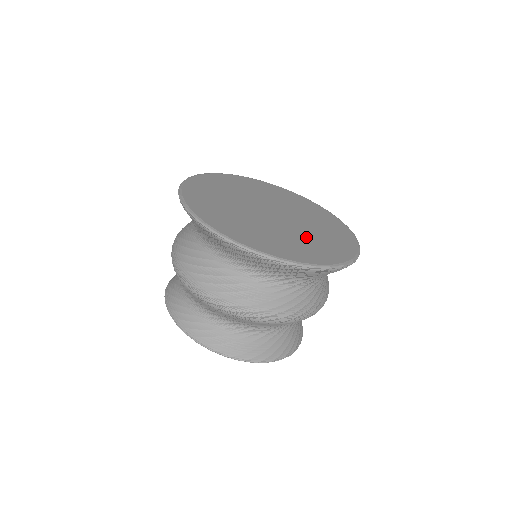
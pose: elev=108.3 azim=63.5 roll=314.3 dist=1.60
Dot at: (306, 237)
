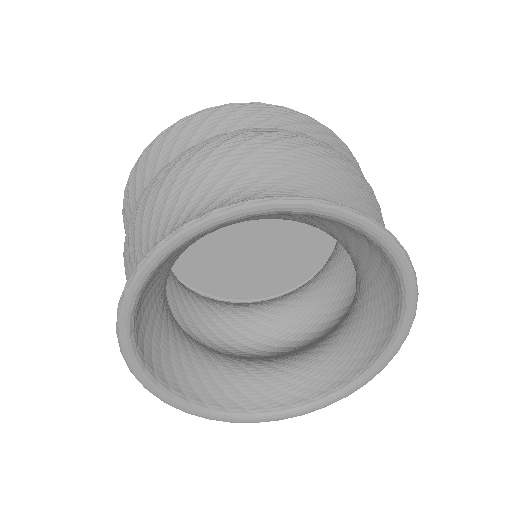
Dot at: occluded
